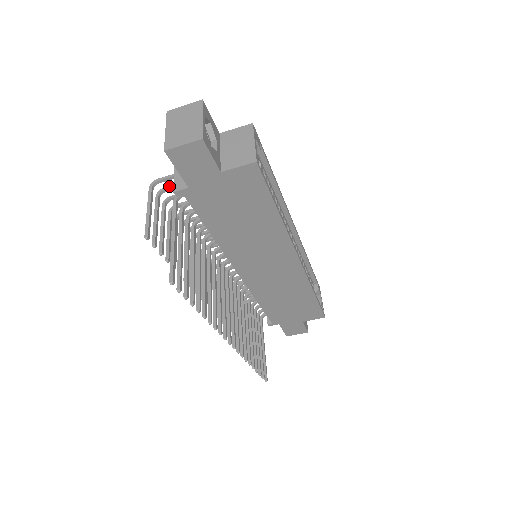
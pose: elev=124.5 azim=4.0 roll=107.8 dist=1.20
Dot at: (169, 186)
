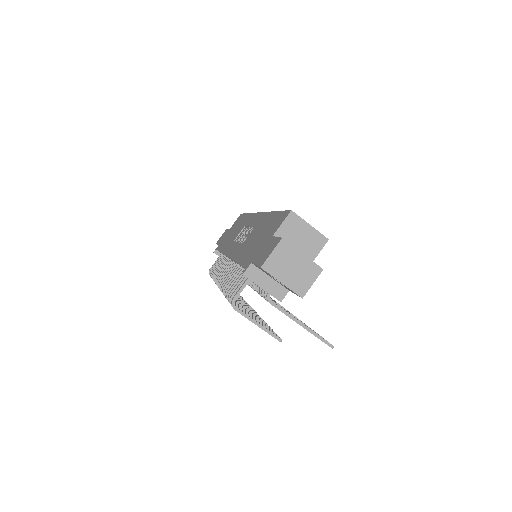
Dot at: (235, 292)
